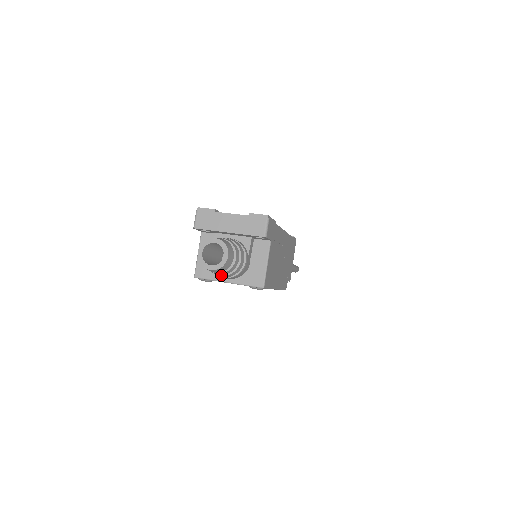
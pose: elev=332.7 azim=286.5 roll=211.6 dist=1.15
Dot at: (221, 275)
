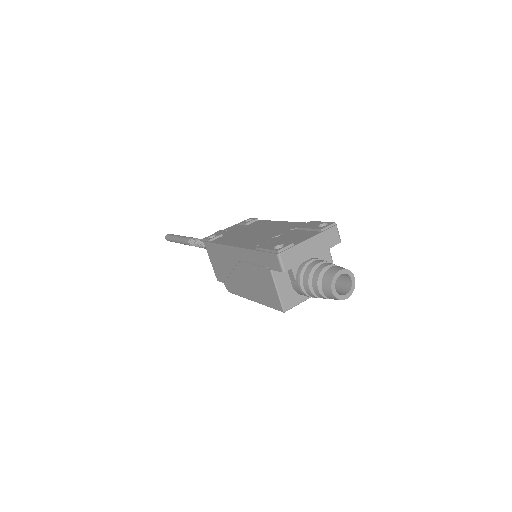
Dot at: occluded
